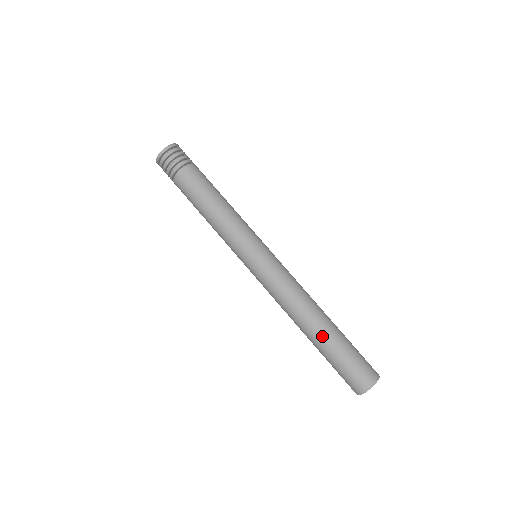
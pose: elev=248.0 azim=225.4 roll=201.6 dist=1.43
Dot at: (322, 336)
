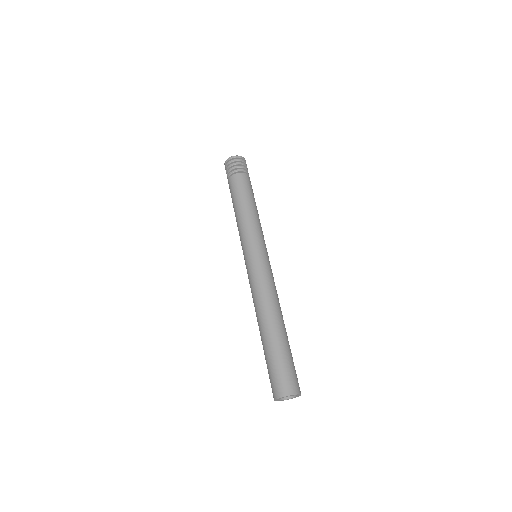
Dot at: (264, 337)
